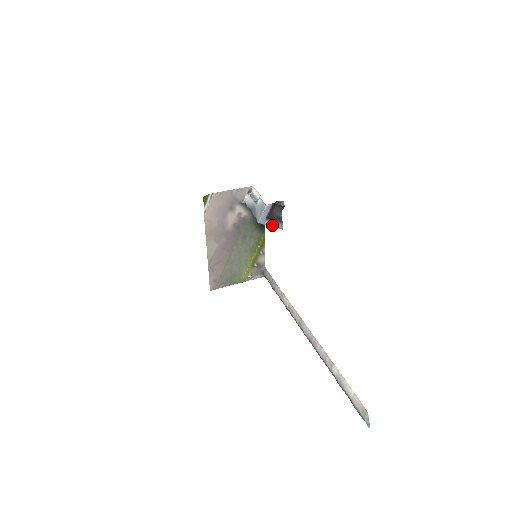
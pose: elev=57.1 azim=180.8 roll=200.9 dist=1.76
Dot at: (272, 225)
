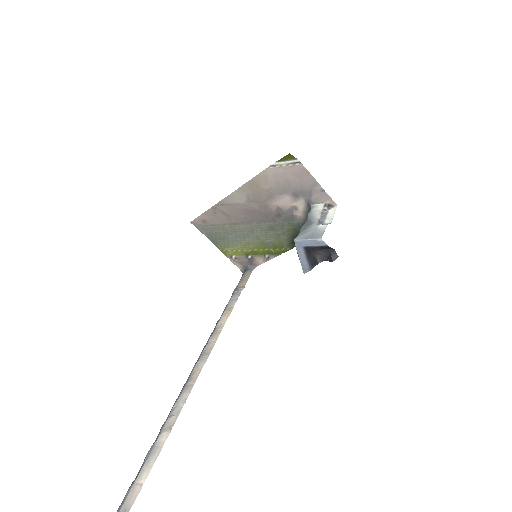
Dot at: (301, 258)
